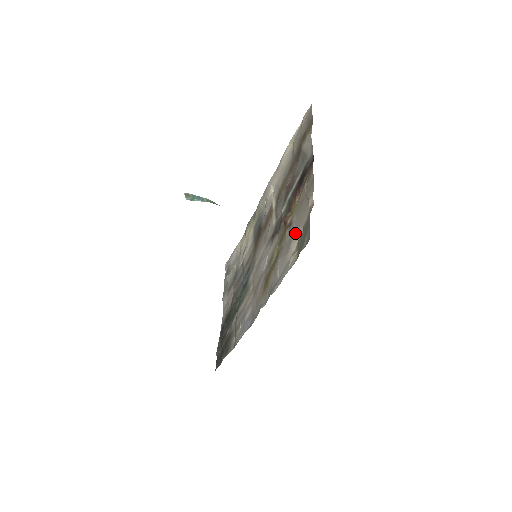
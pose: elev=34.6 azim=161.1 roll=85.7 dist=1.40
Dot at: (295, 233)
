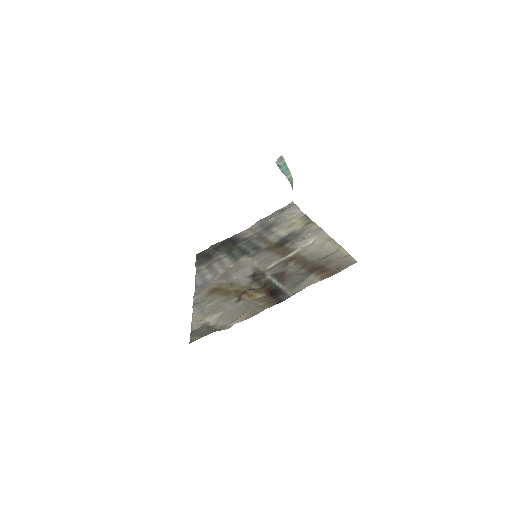
Dot at: (222, 314)
